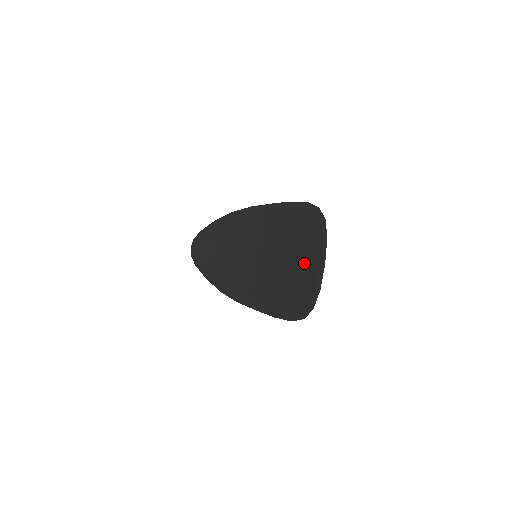
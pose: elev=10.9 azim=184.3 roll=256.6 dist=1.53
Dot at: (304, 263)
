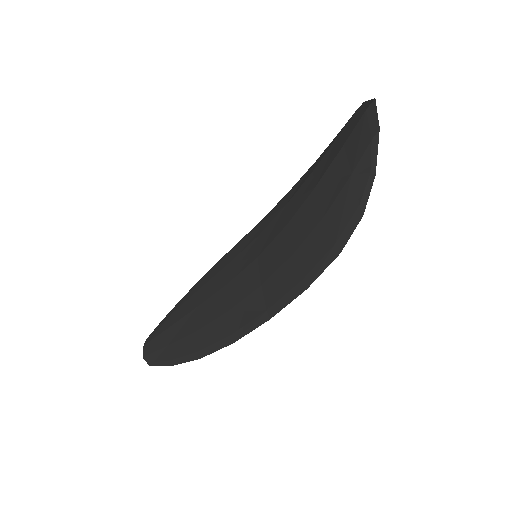
Dot at: (340, 150)
